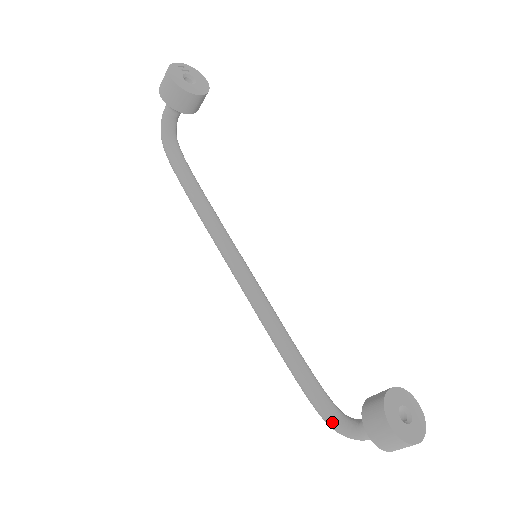
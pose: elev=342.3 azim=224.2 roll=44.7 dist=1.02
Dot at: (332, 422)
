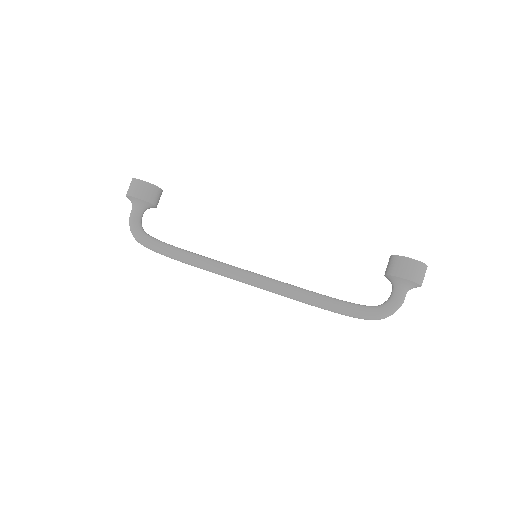
Dot at: (378, 310)
